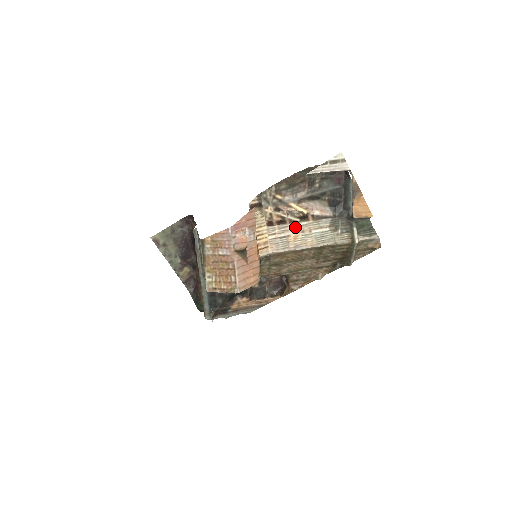
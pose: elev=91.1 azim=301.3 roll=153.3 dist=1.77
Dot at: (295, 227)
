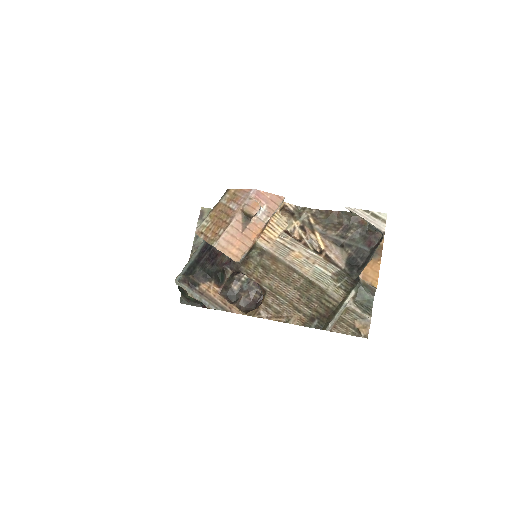
Dot at: (304, 250)
